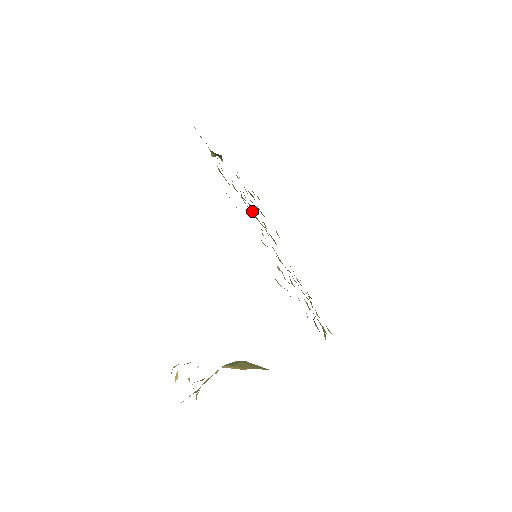
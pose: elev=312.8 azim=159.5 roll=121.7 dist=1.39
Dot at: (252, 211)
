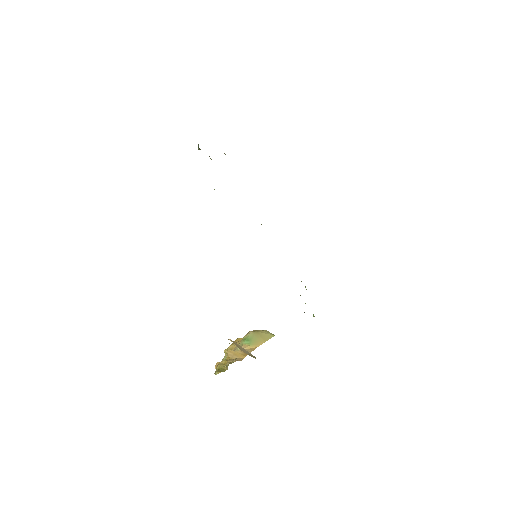
Dot at: occluded
